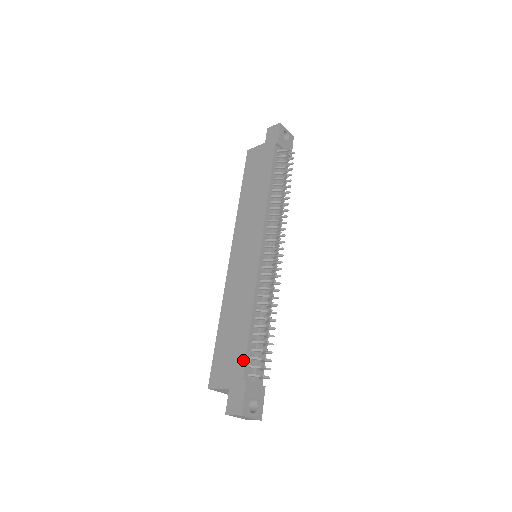
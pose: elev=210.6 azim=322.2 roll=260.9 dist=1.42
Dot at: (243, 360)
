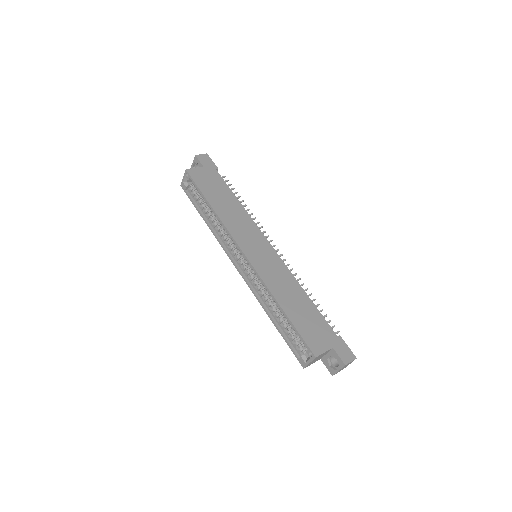
Dot at: (327, 324)
